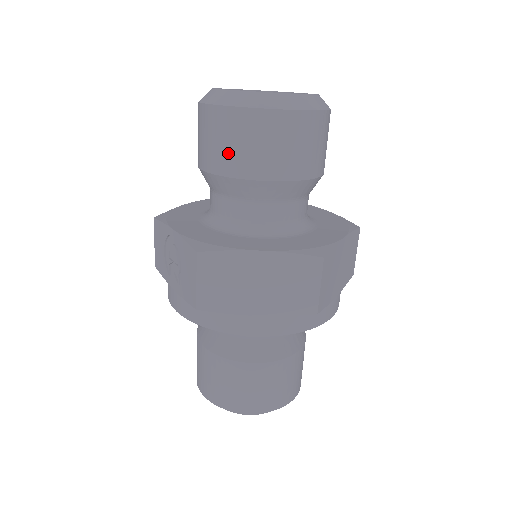
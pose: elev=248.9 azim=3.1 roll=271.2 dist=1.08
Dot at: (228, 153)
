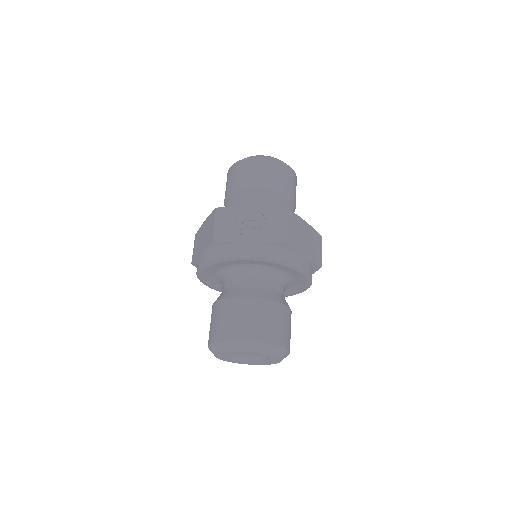
Dot at: (276, 179)
